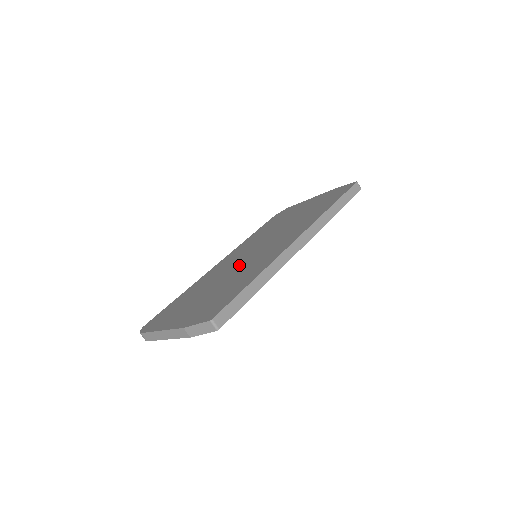
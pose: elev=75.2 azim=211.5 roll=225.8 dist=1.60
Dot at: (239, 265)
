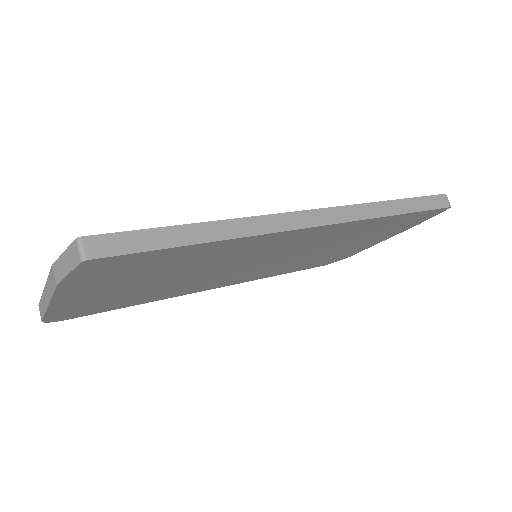
Dot at: occluded
